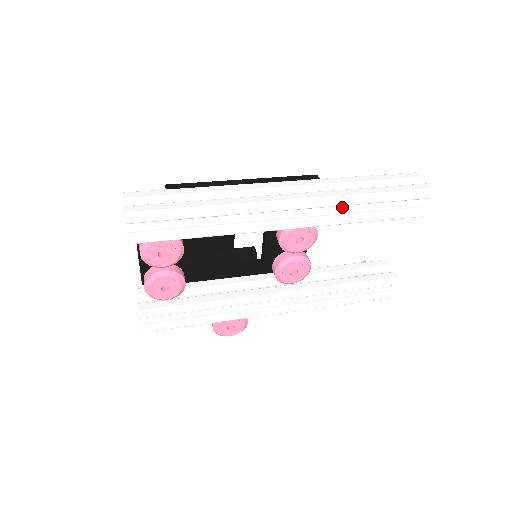
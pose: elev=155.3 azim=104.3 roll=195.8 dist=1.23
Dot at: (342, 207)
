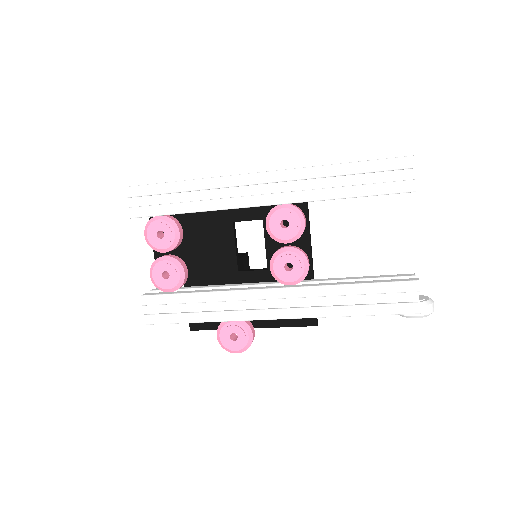
Dot at: (321, 186)
